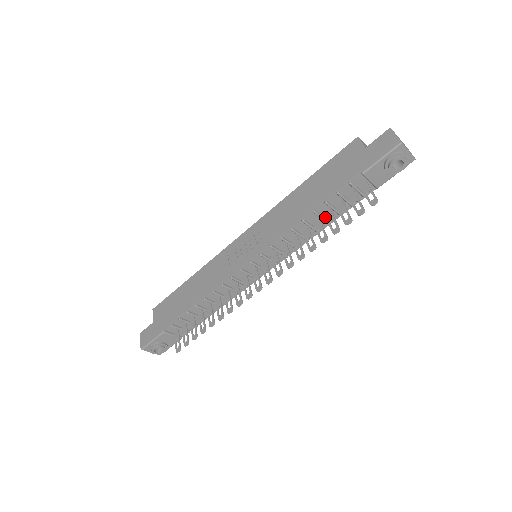
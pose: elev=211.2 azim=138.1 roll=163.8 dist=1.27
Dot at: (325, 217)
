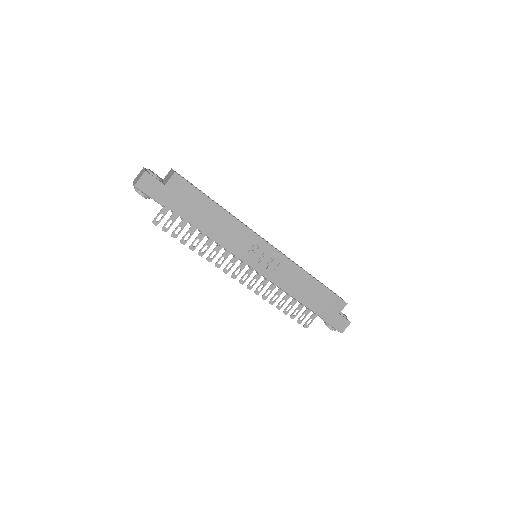
Dot at: (293, 300)
